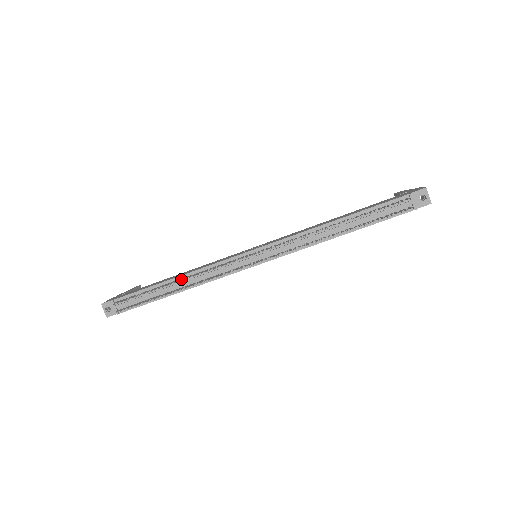
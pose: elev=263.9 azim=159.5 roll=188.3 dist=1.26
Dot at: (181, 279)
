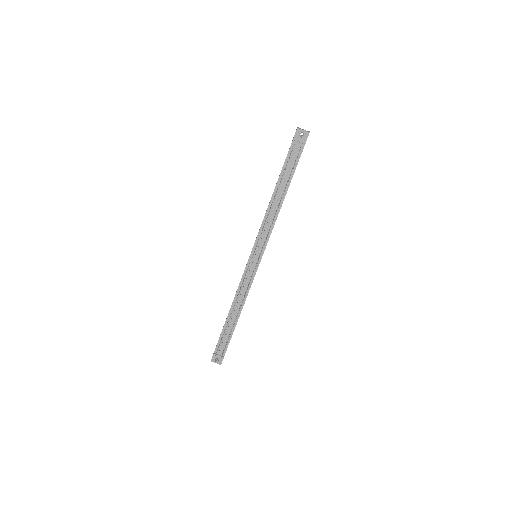
Dot at: (232, 309)
